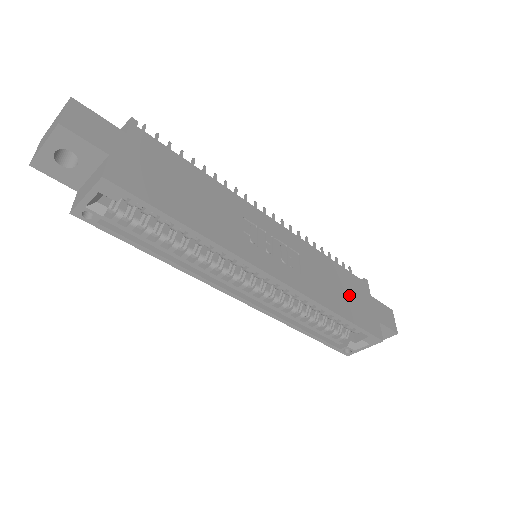
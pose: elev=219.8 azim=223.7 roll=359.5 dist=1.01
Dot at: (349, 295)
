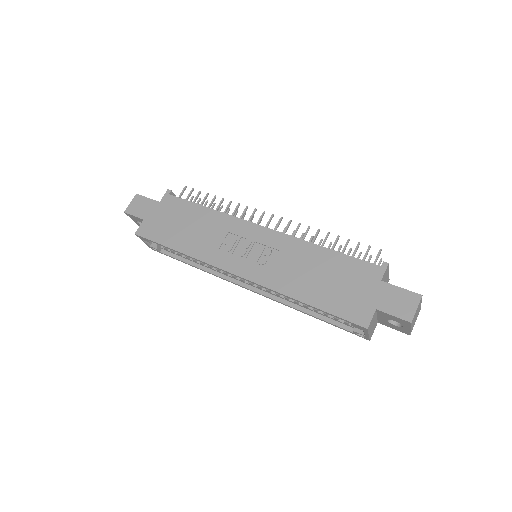
Dot at: (335, 282)
